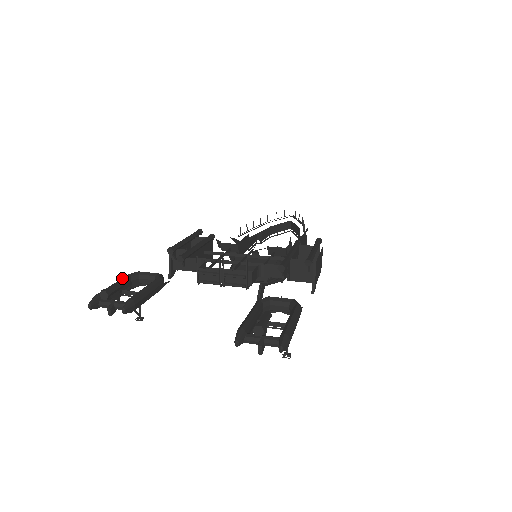
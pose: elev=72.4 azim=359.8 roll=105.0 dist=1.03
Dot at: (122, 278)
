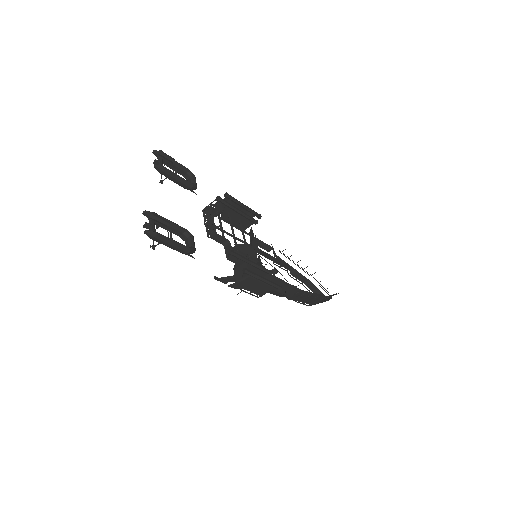
Dot at: (184, 166)
